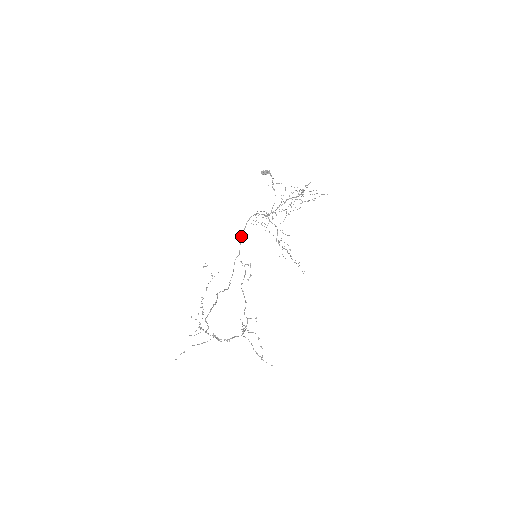
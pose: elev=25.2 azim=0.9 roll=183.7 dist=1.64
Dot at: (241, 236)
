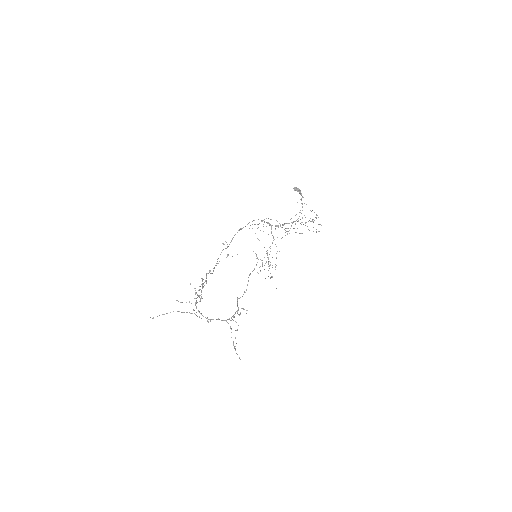
Dot at: (237, 232)
